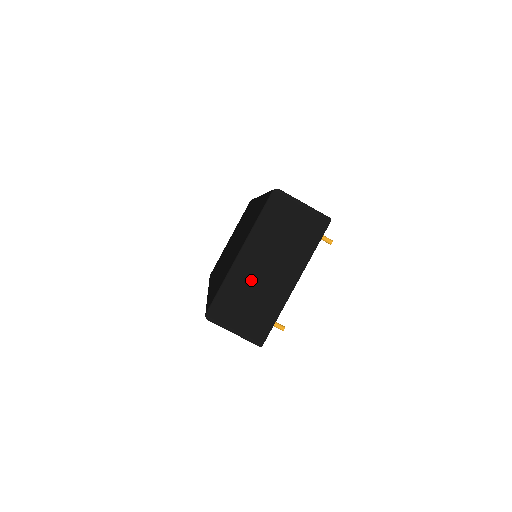
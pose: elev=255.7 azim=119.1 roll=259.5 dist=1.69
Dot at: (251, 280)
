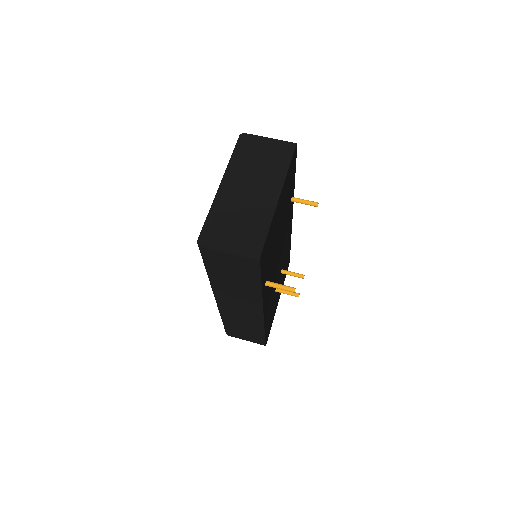
Dot at: (235, 201)
